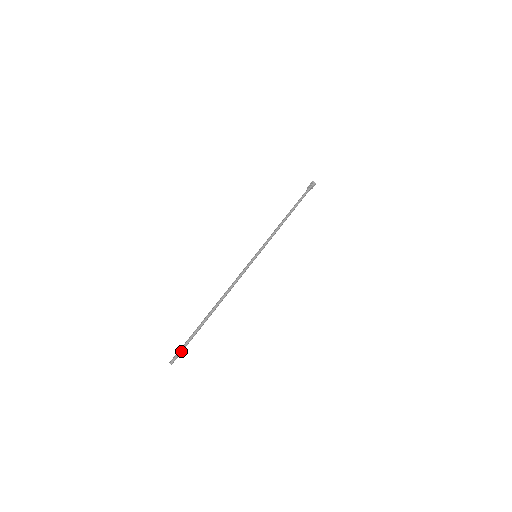
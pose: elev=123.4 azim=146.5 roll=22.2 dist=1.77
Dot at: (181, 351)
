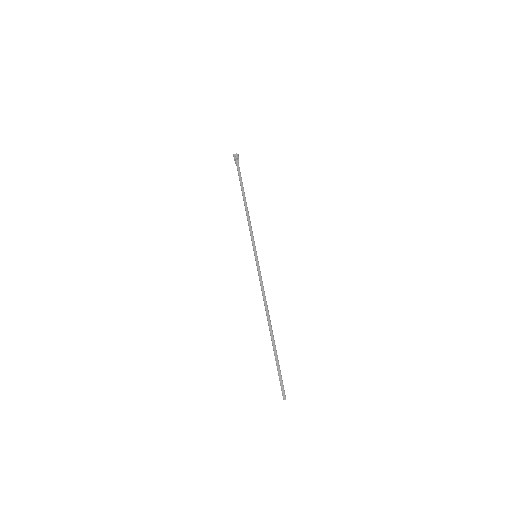
Dot at: occluded
